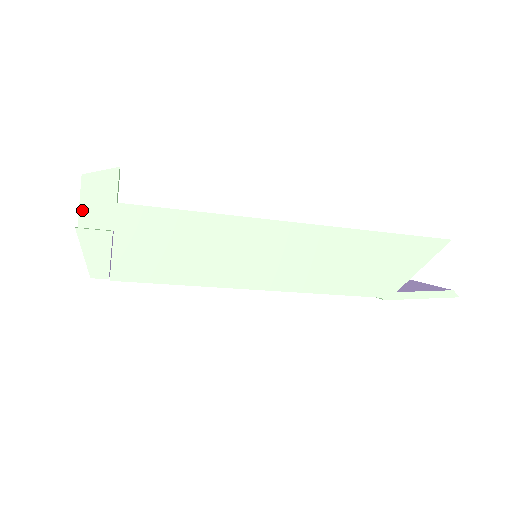
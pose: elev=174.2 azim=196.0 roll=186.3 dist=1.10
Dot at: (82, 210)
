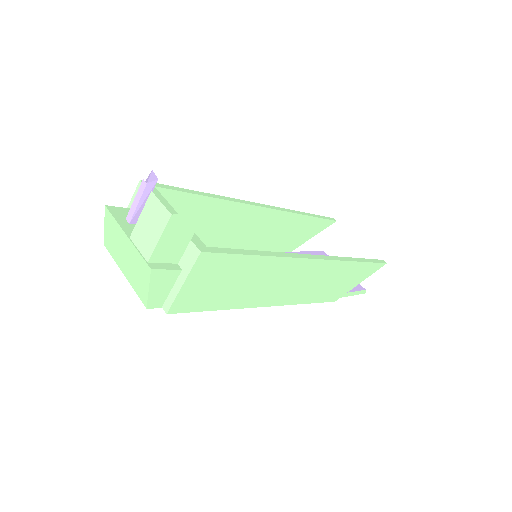
Dot at: (158, 247)
